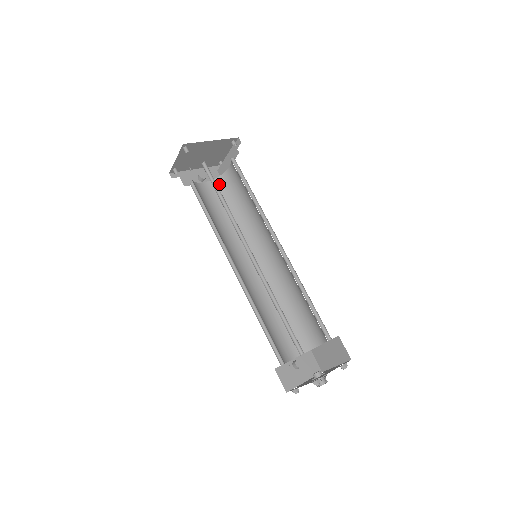
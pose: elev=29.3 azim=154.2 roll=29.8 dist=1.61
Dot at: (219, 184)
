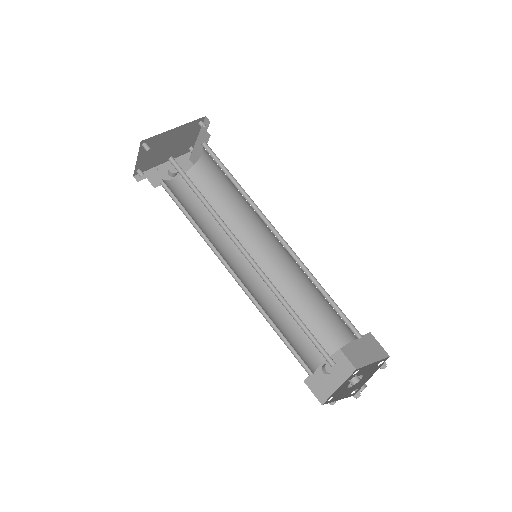
Dot at: (195, 176)
